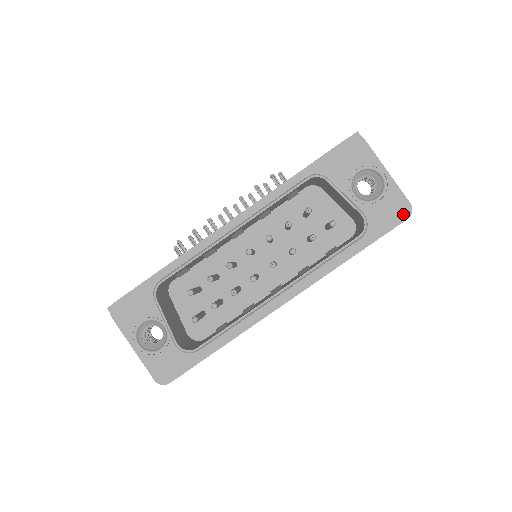
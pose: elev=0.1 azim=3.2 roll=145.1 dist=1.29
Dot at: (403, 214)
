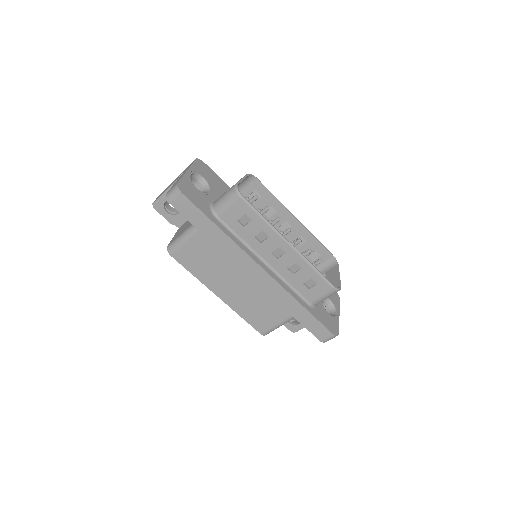
Dot at: (333, 331)
